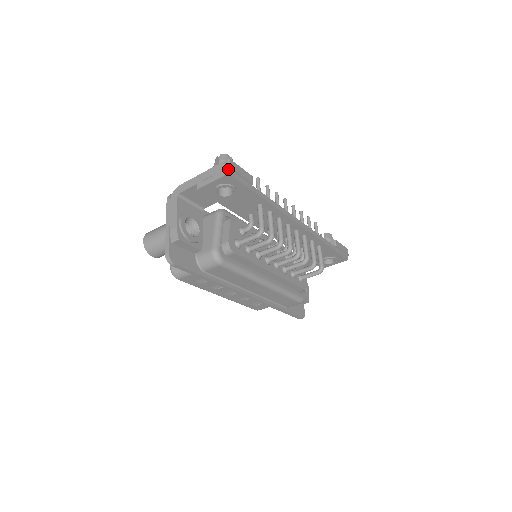
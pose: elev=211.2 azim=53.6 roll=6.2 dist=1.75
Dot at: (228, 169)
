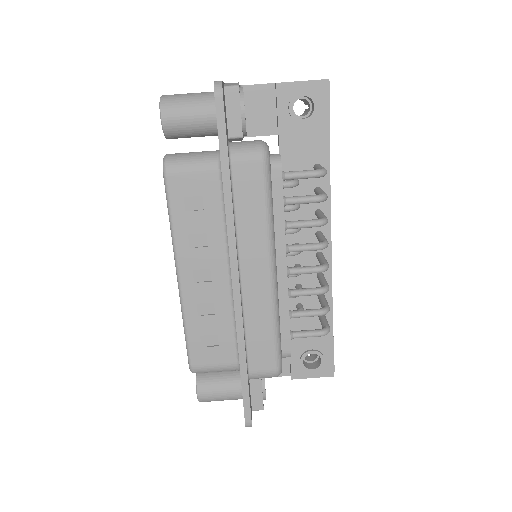
Dot at: (327, 79)
